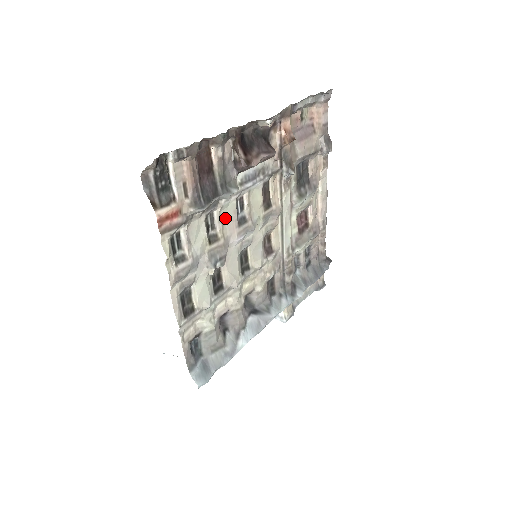
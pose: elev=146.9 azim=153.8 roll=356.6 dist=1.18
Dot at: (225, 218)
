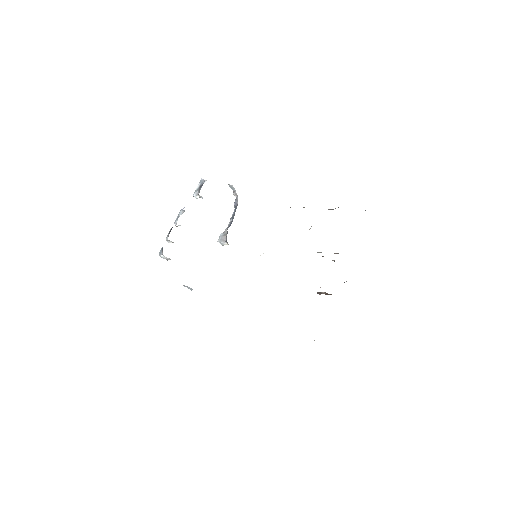
Dot at: occluded
